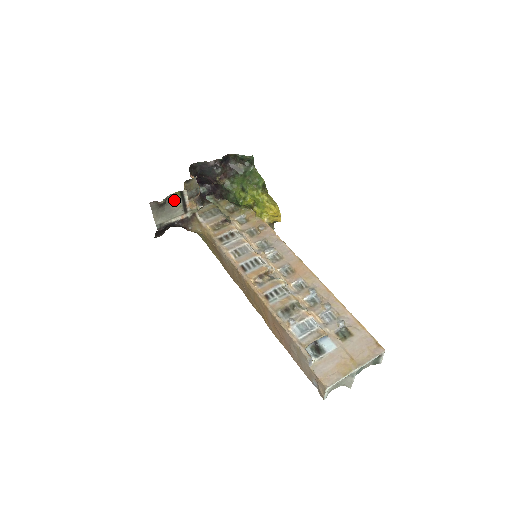
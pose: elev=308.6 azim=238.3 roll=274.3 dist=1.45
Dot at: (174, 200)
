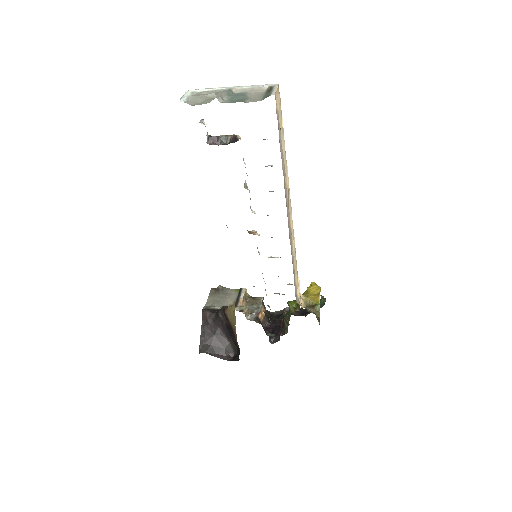
Dot at: (232, 295)
